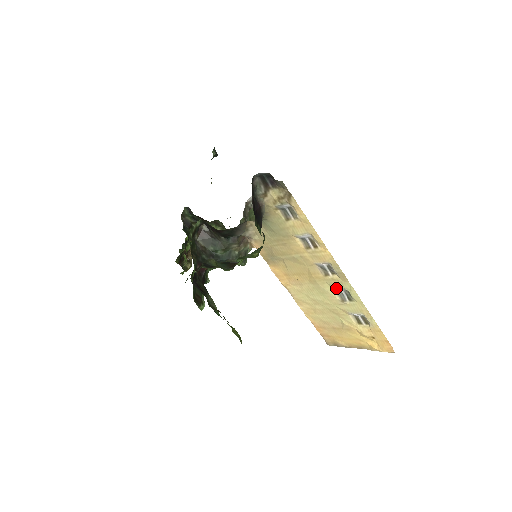
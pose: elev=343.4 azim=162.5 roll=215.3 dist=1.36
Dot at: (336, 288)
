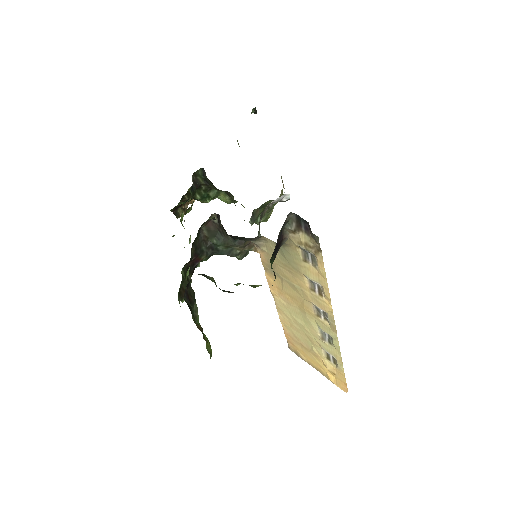
Dot at: (322, 329)
